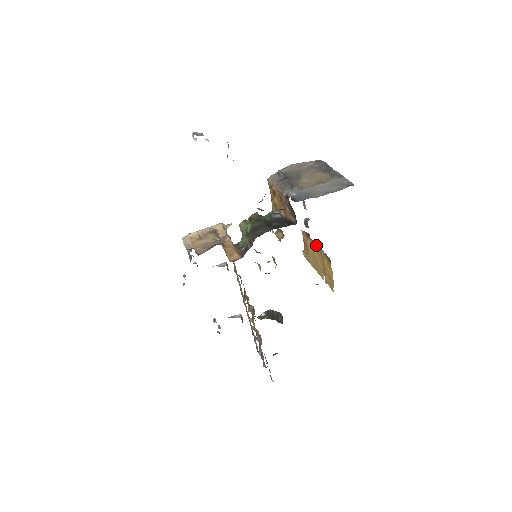
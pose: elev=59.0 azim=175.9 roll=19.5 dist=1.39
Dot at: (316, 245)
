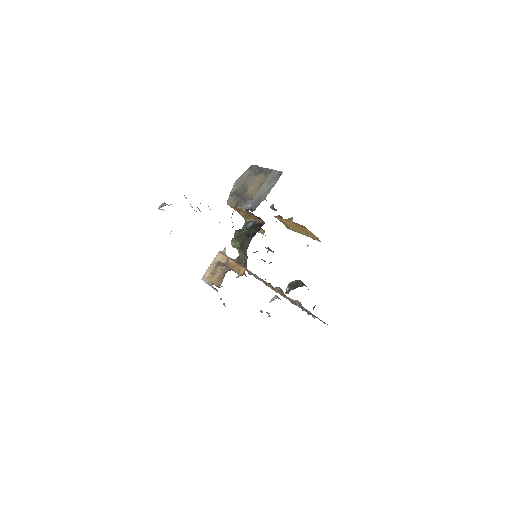
Dot at: (289, 221)
